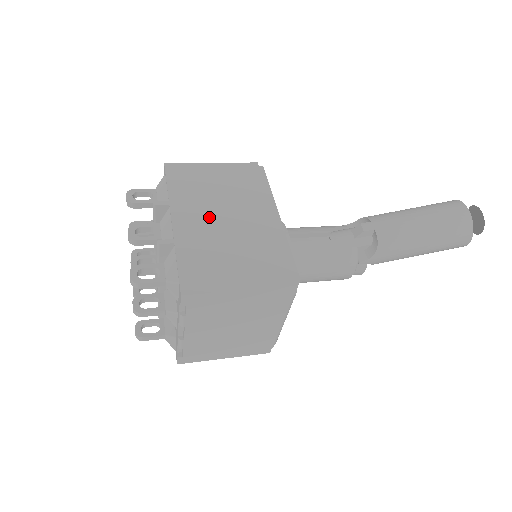
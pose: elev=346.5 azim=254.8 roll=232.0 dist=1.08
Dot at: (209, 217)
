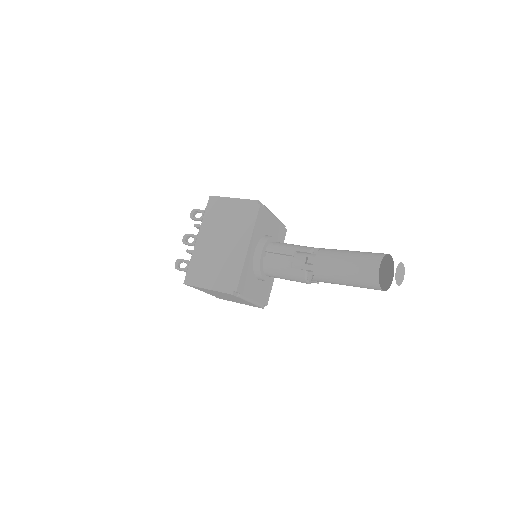
Dot at: (214, 240)
